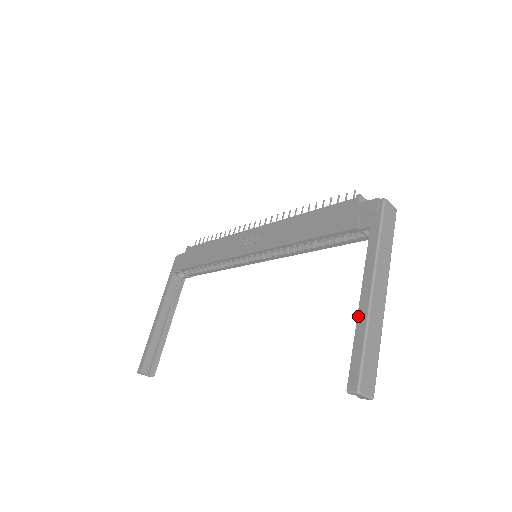
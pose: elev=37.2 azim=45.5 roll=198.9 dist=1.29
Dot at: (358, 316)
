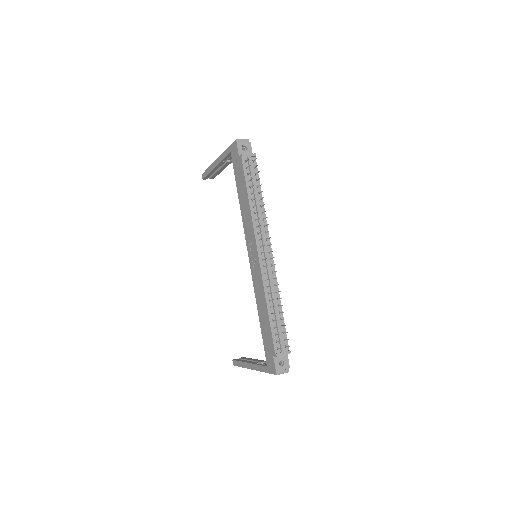
Dot at: (245, 363)
